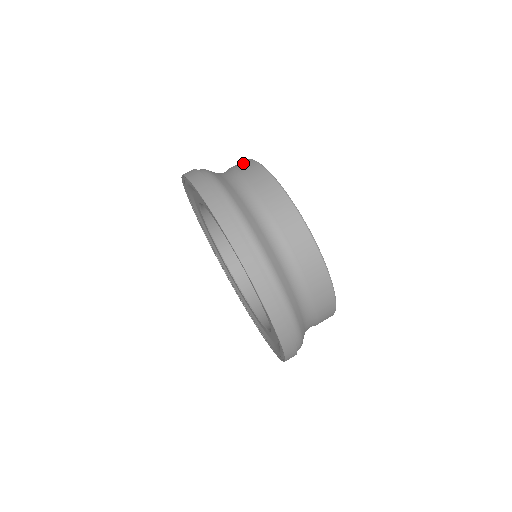
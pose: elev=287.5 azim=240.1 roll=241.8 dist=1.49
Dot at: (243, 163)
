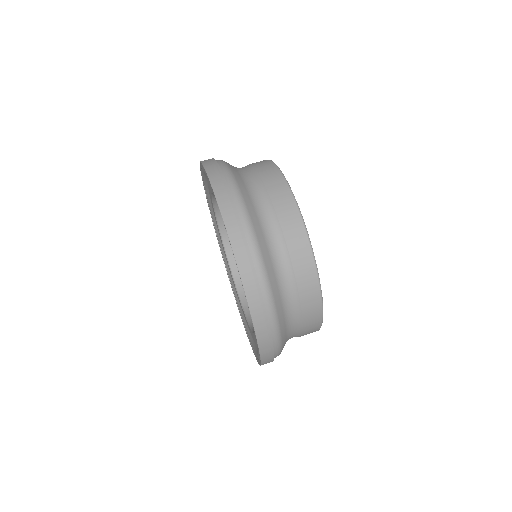
Dot at: (262, 162)
